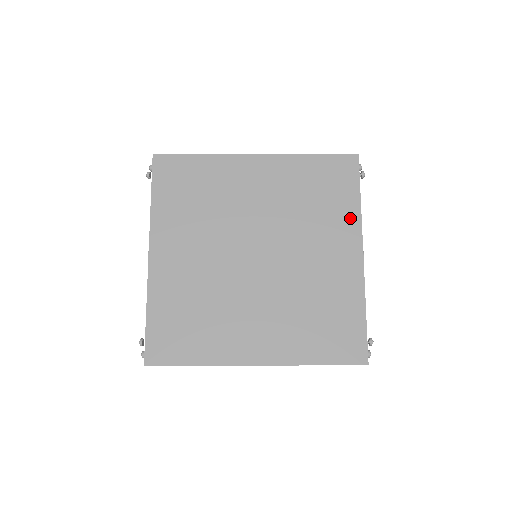
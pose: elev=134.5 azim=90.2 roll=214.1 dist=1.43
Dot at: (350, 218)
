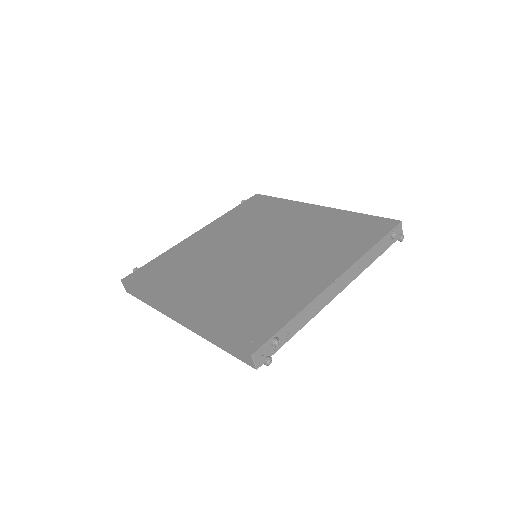
Dot at: (351, 253)
